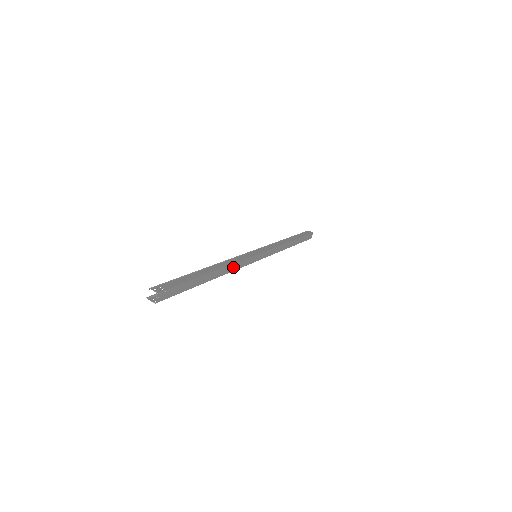
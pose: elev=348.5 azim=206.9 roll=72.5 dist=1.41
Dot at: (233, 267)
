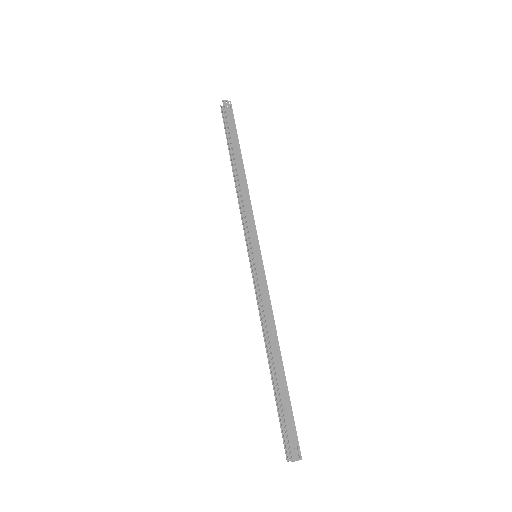
Dot at: (270, 315)
